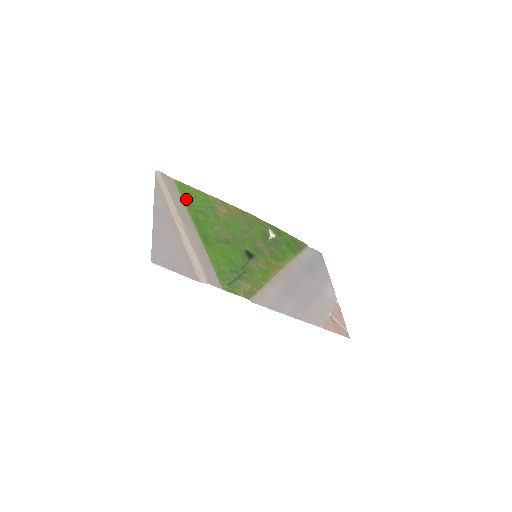
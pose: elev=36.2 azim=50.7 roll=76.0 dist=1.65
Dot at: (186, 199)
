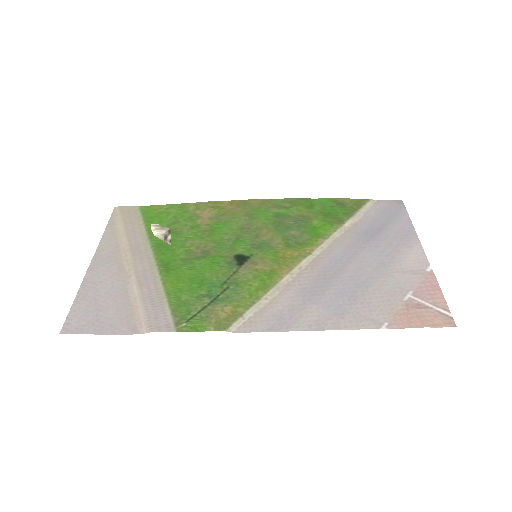
Dot at: occluded
